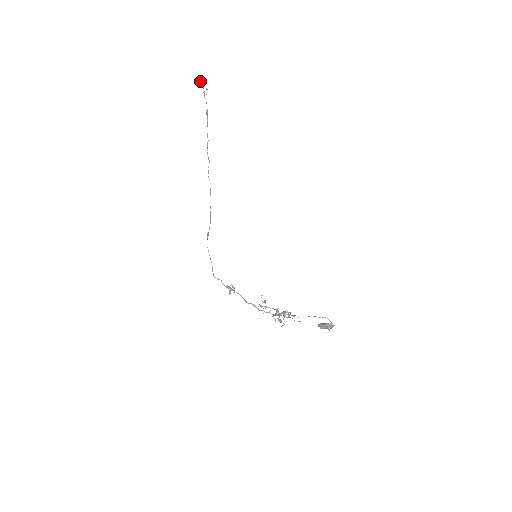
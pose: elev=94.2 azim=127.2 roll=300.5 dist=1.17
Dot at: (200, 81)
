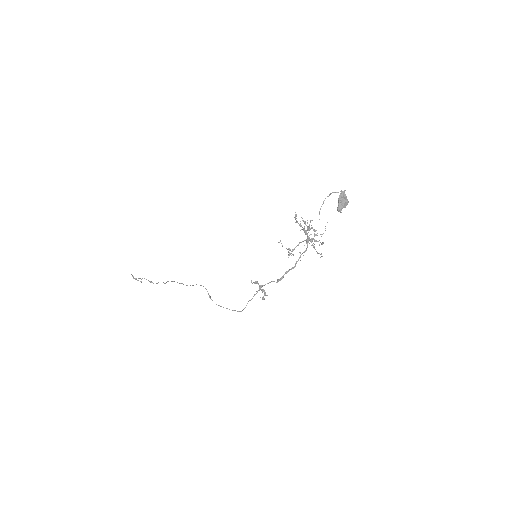
Dot at: (132, 275)
